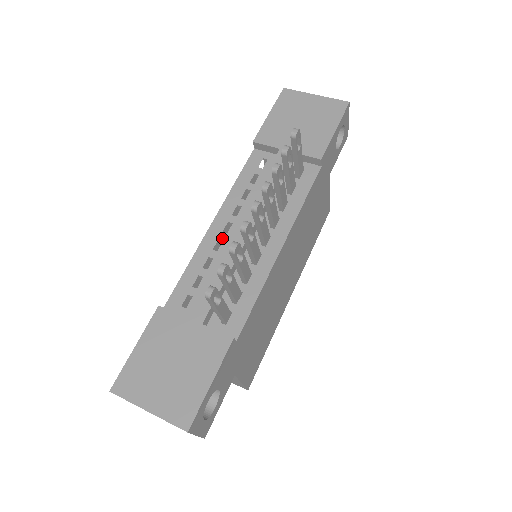
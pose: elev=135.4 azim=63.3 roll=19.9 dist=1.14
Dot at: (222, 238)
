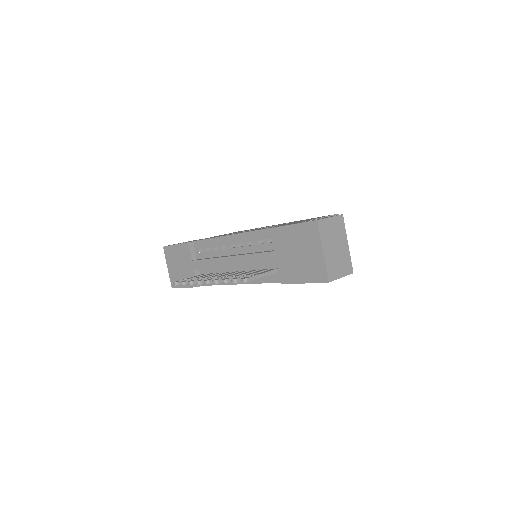
Dot at: (227, 247)
